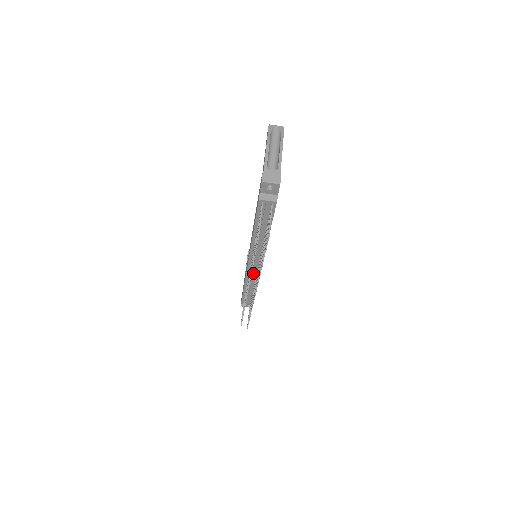
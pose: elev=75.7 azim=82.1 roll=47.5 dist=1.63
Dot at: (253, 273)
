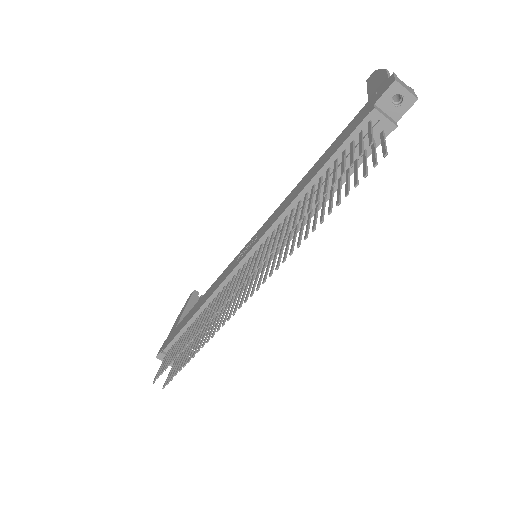
Dot at: occluded
